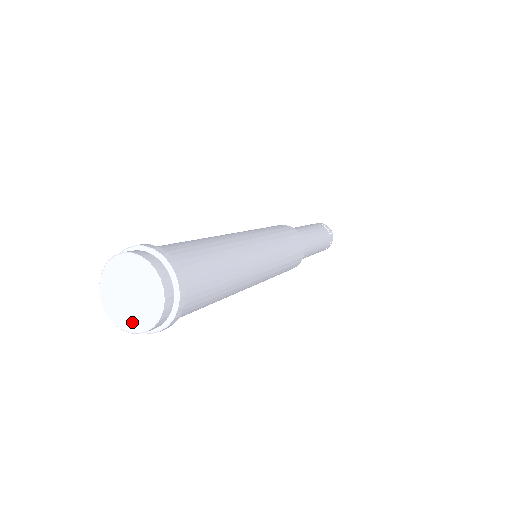
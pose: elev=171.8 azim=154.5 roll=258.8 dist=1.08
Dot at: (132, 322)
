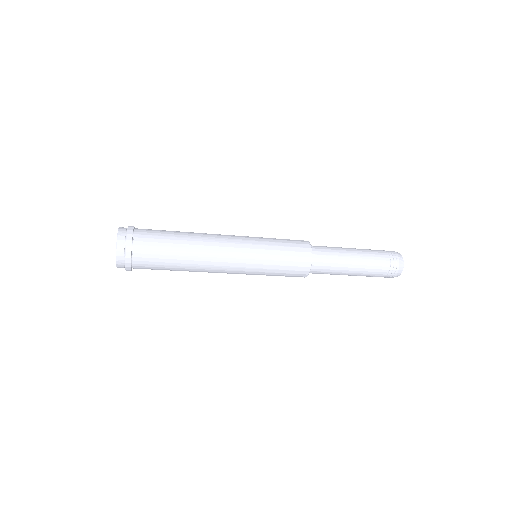
Dot at: occluded
